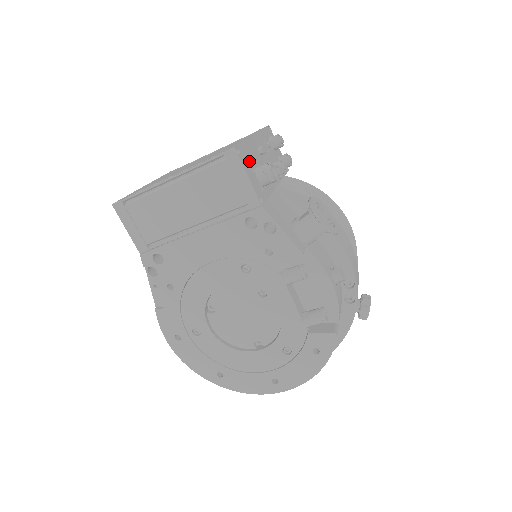
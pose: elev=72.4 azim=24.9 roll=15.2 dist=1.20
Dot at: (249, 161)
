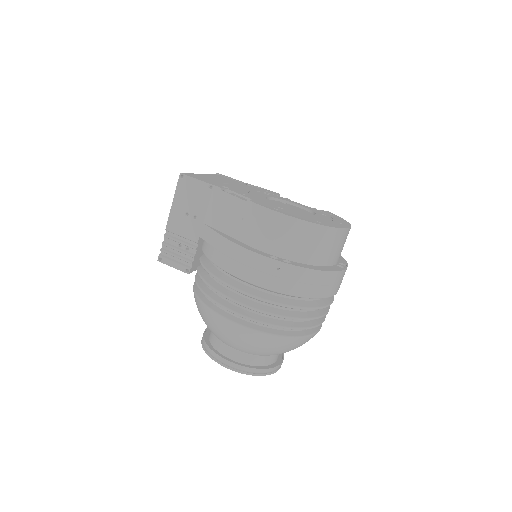
Dot at: occluded
